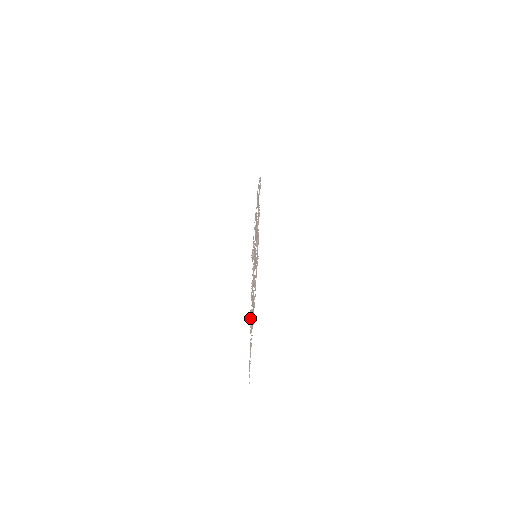
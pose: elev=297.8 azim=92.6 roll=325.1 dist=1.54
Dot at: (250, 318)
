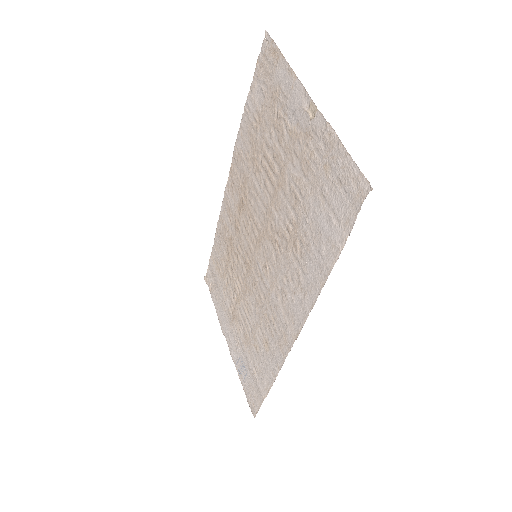
Dot at: (301, 99)
